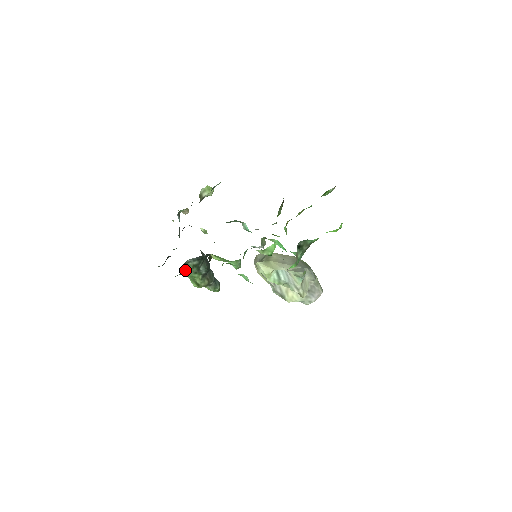
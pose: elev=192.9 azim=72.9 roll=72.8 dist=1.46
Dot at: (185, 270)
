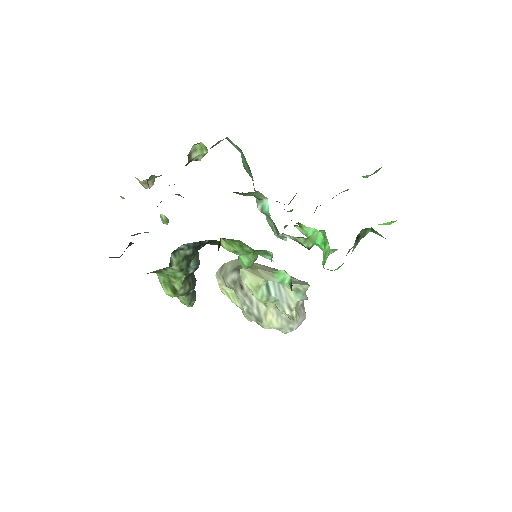
Dot at: (171, 262)
